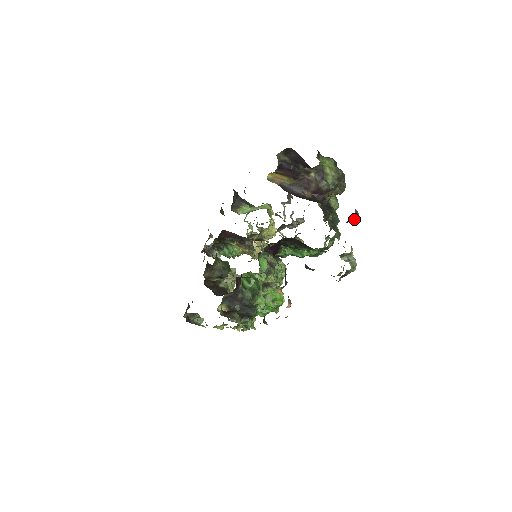
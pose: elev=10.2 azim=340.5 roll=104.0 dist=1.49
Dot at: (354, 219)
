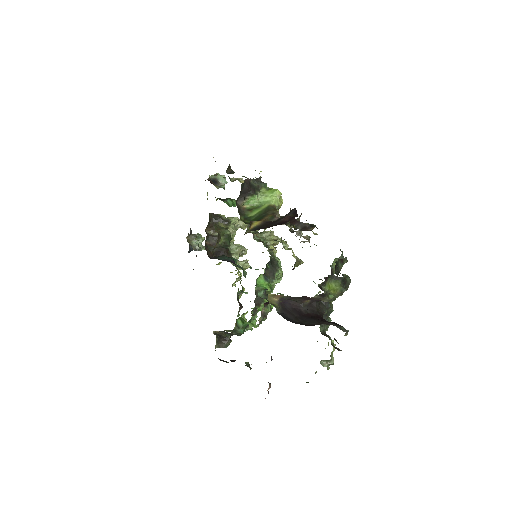
Dot at: occluded
